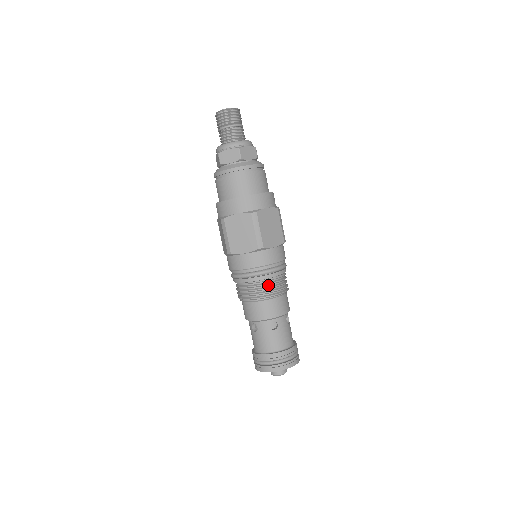
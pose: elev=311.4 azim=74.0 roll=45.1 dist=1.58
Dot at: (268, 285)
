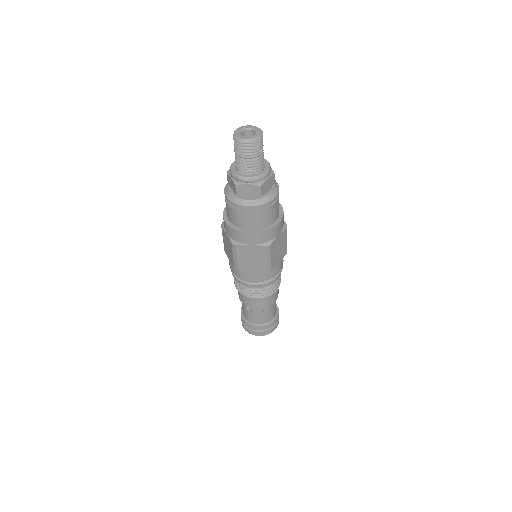
Dot at: (245, 288)
